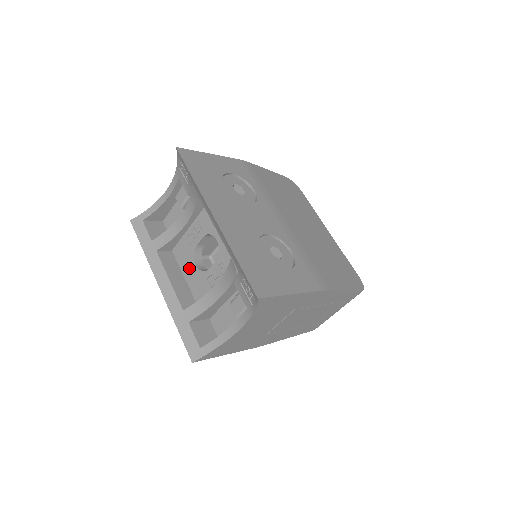
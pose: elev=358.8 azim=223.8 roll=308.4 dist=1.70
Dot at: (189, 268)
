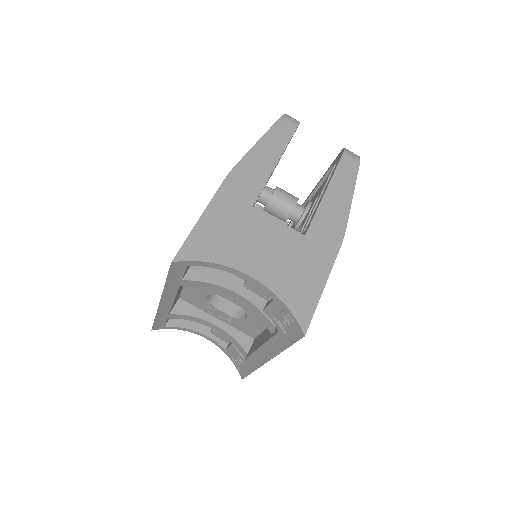
Dot at: (198, 289)
